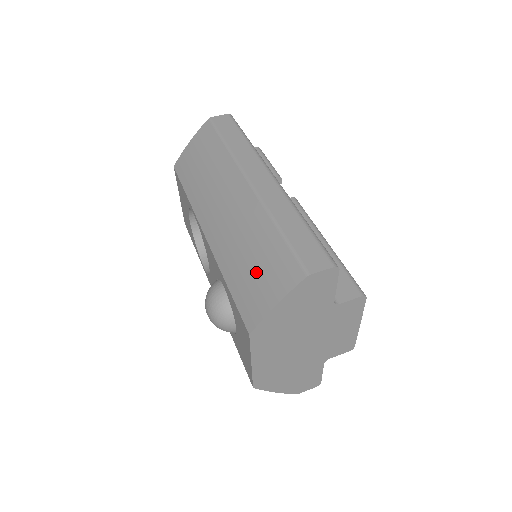
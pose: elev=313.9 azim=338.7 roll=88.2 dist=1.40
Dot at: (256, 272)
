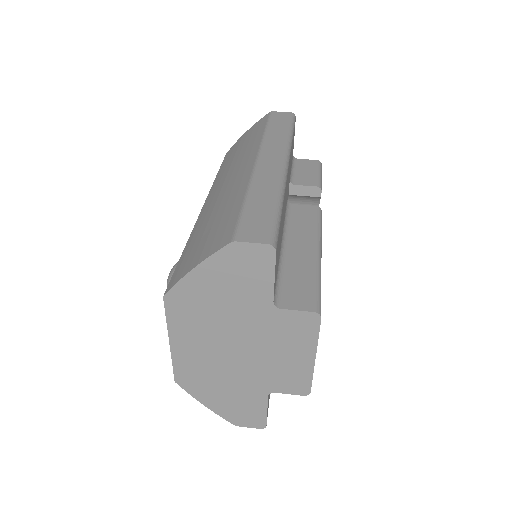
Dot at: (204, 237)
